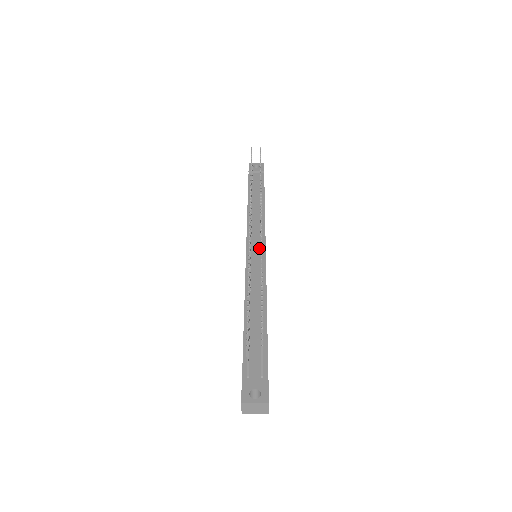
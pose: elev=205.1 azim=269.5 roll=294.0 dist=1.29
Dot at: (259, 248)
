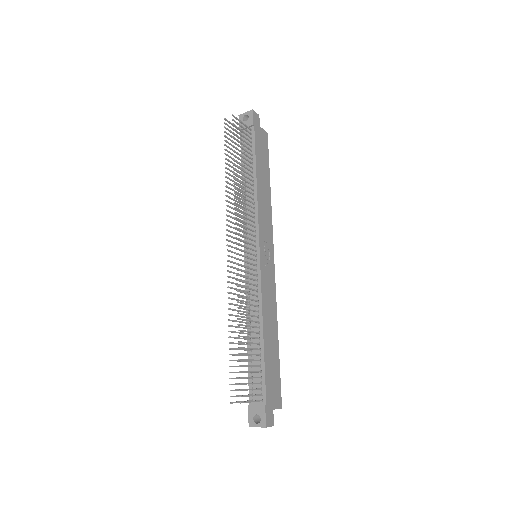
Dot at: (254, 251)
